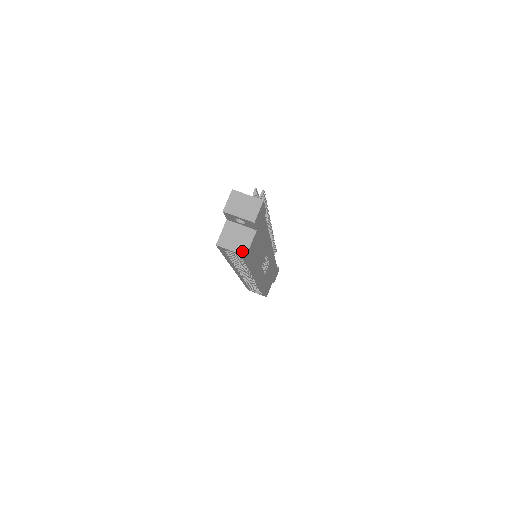
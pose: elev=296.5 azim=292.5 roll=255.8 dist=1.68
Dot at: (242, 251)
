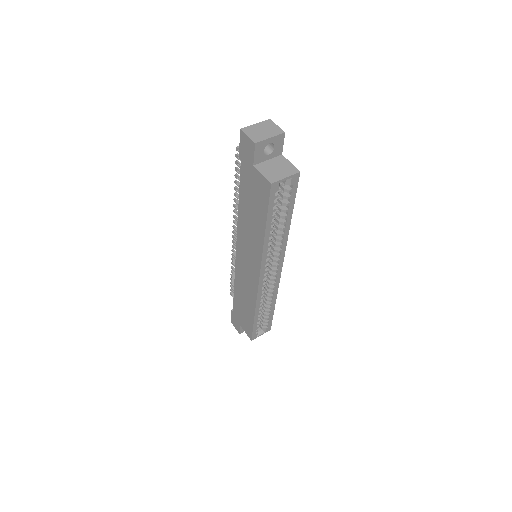
Dot at: (293, 171)
